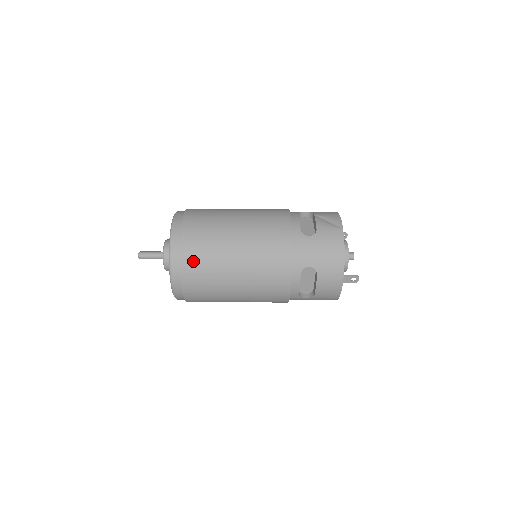
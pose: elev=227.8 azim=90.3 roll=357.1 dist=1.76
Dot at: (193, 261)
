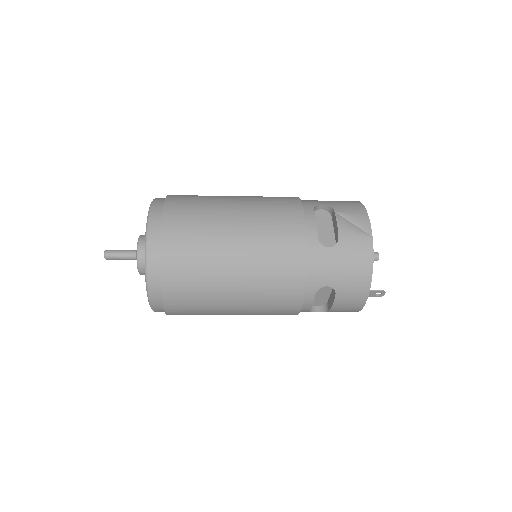
Dot at: (177, 281)
